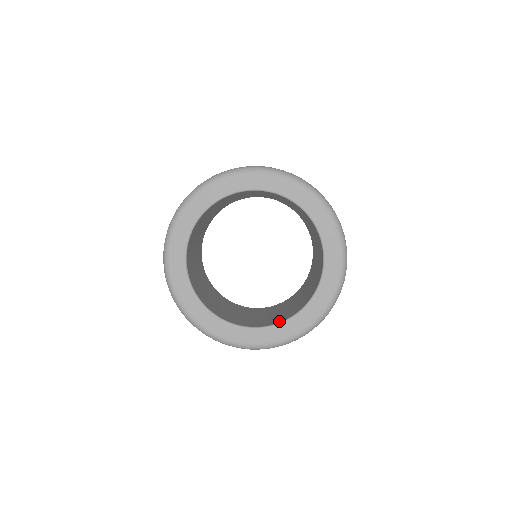
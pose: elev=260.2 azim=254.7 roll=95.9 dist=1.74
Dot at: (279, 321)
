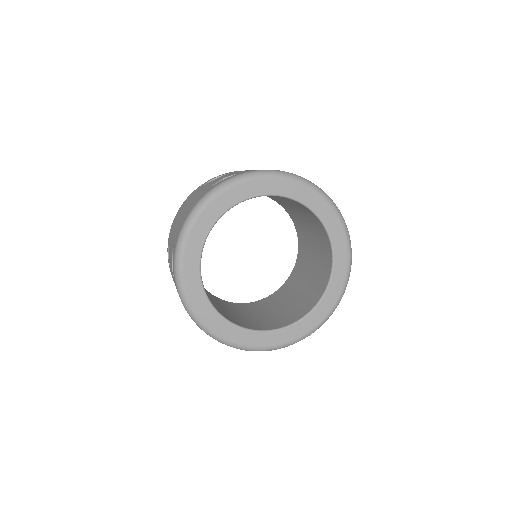
Dot at: (239, 324)
